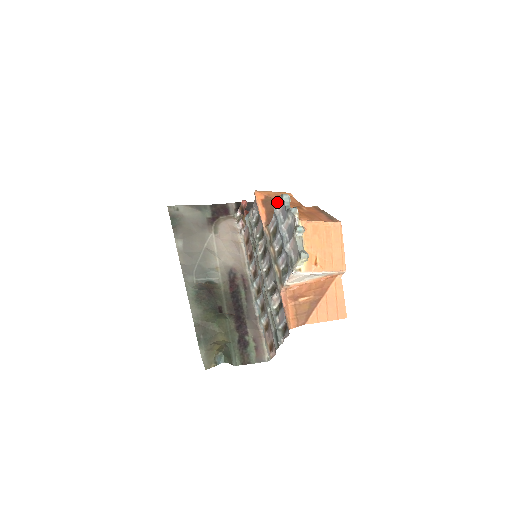
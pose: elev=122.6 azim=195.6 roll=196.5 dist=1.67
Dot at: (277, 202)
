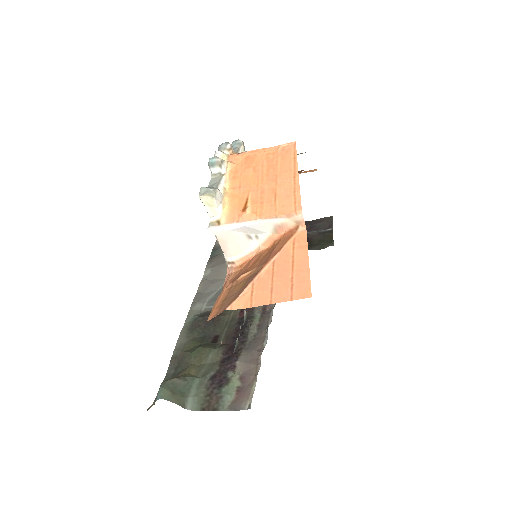
Dot at: occluded
